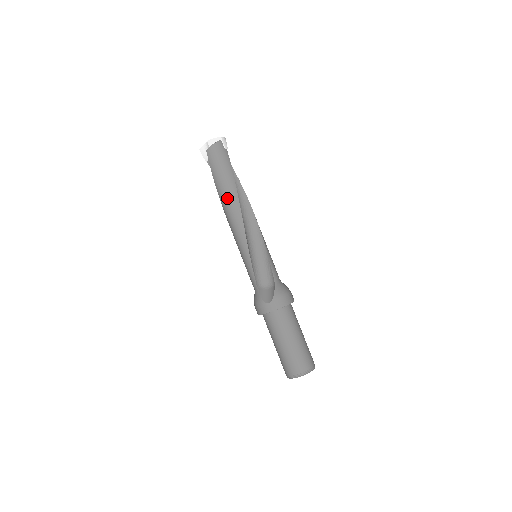
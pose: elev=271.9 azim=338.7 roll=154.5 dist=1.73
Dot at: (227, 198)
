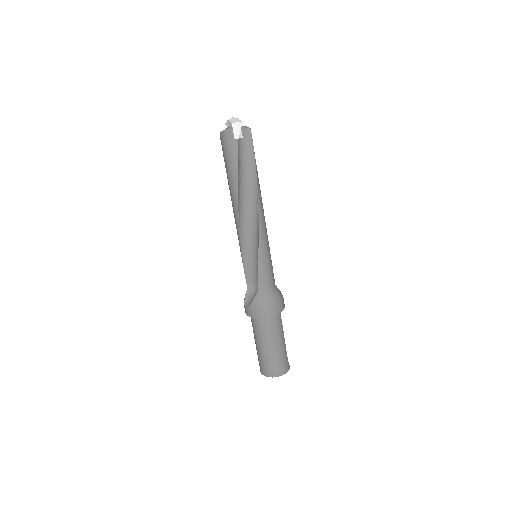
Dot at: (230, 194)
